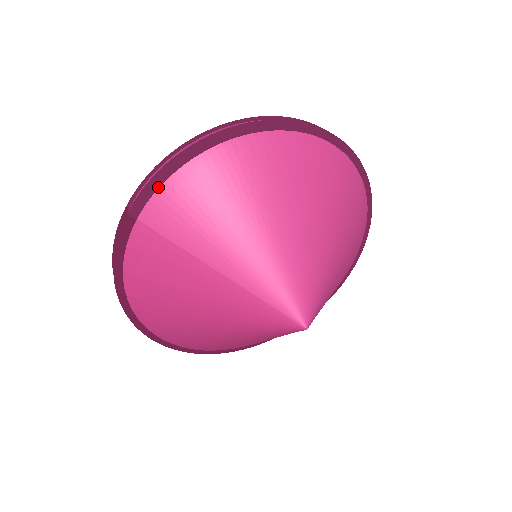
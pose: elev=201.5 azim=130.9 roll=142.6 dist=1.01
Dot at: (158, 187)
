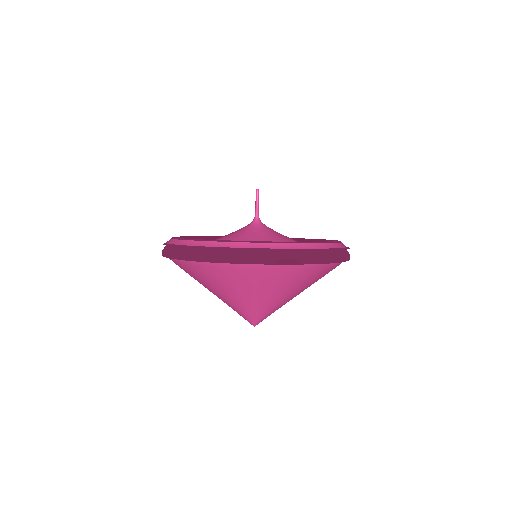
Dot at: occluded
